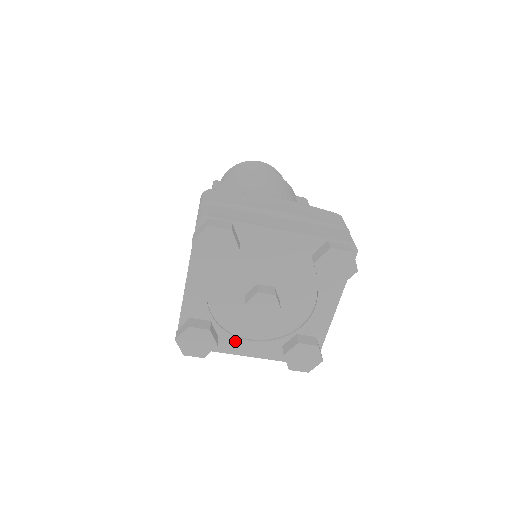
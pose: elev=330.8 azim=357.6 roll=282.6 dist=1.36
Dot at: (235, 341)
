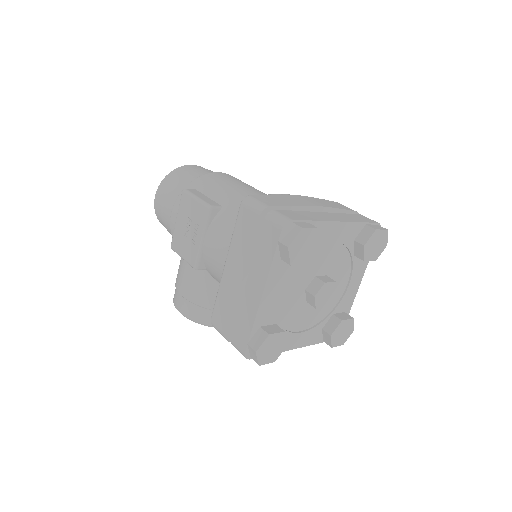
Dot at: (290, 337)
